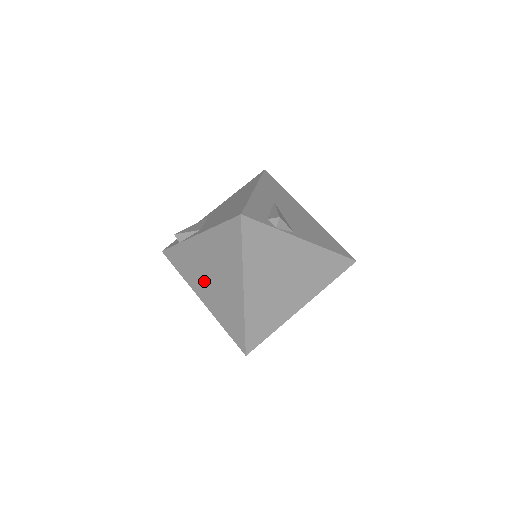
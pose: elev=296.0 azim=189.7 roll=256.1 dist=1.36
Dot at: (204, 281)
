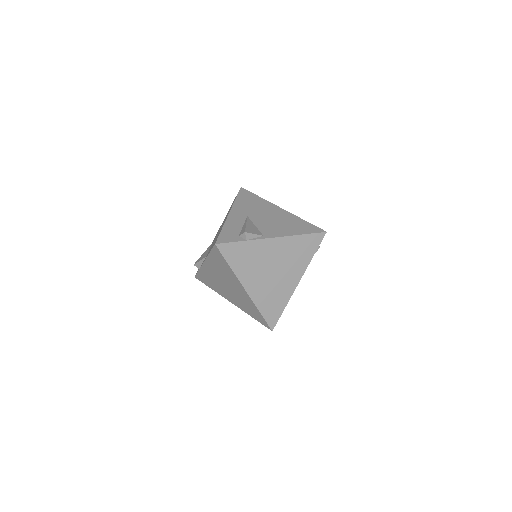
Dot at: (224, 290)
